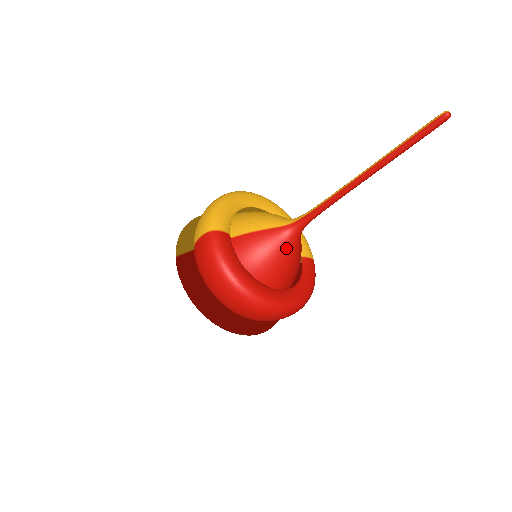
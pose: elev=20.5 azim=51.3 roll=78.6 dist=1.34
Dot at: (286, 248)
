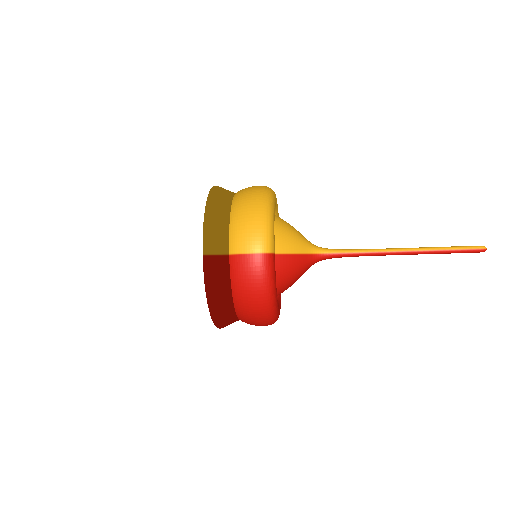
Dot at: (304, 272)
